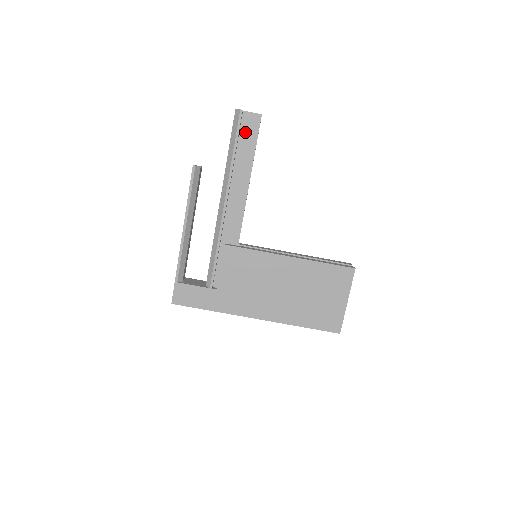
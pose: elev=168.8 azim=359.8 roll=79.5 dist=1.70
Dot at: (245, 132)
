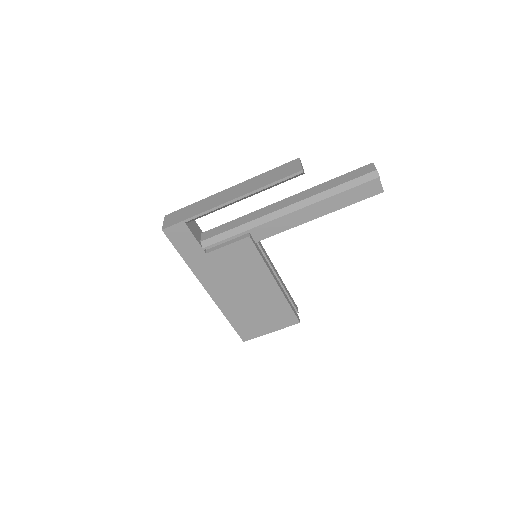
Dot at: (360, 189)
